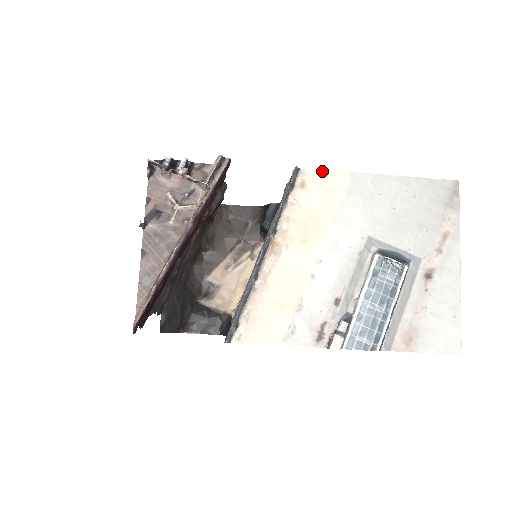
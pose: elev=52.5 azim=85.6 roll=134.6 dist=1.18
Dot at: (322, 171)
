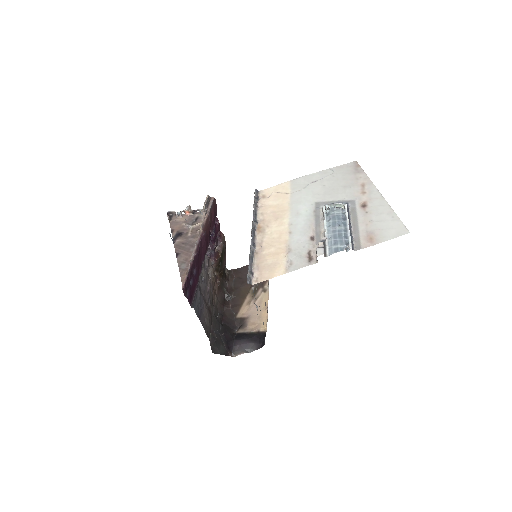
Dot at: (272, 187)
